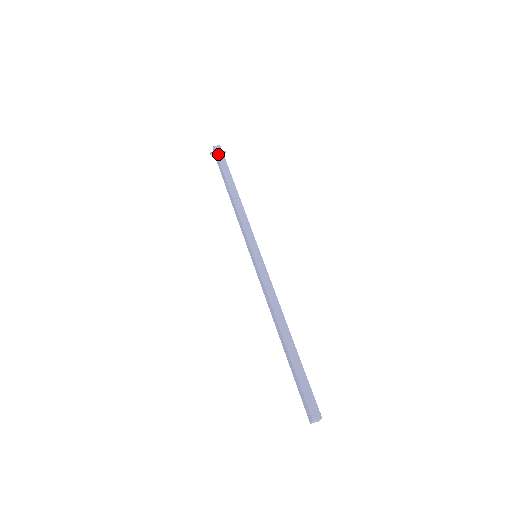
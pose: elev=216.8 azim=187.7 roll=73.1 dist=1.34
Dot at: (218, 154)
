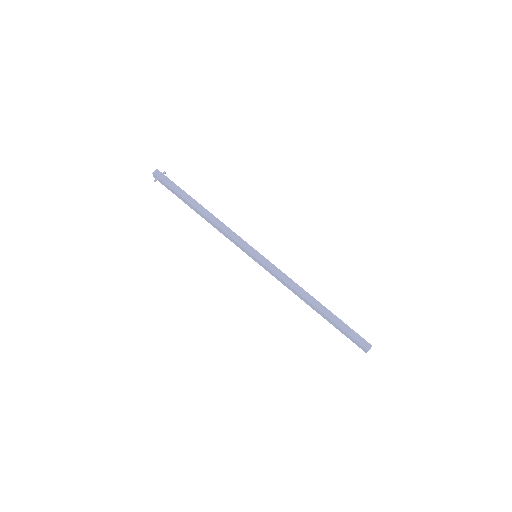
Dot at: (162, 179)
